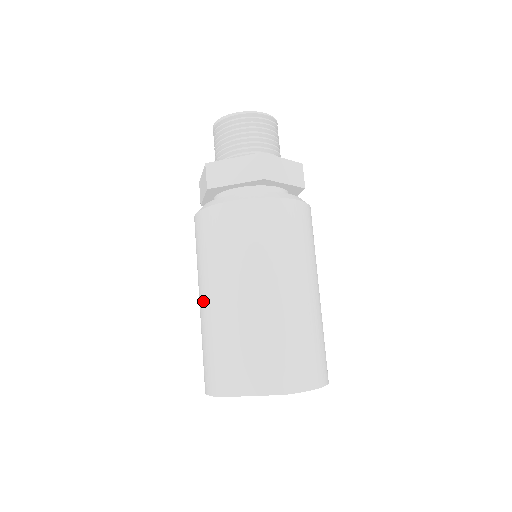
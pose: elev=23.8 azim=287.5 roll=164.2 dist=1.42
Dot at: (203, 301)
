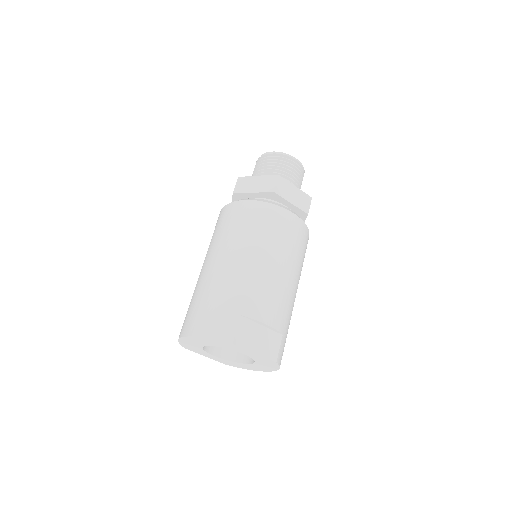
Dot at: (238, 265)
